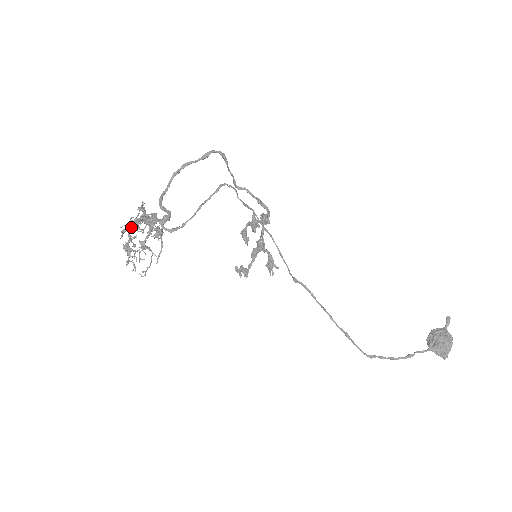
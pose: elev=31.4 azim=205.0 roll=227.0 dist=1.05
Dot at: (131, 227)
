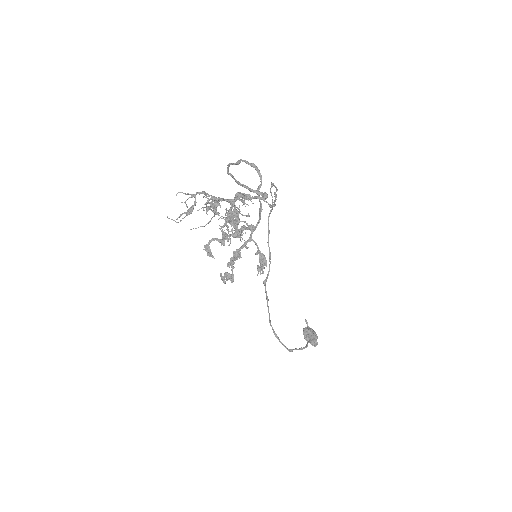
Dot at: (236, 200)
